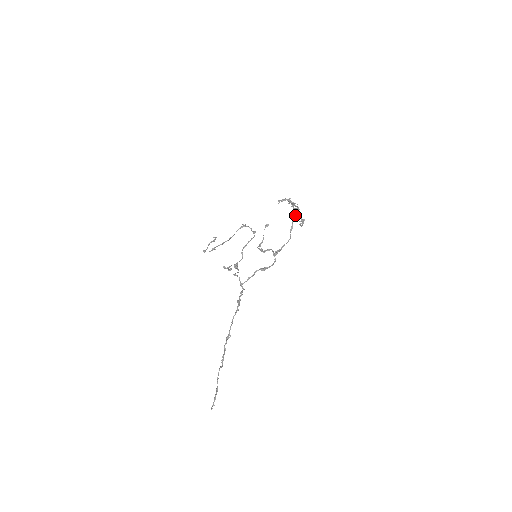
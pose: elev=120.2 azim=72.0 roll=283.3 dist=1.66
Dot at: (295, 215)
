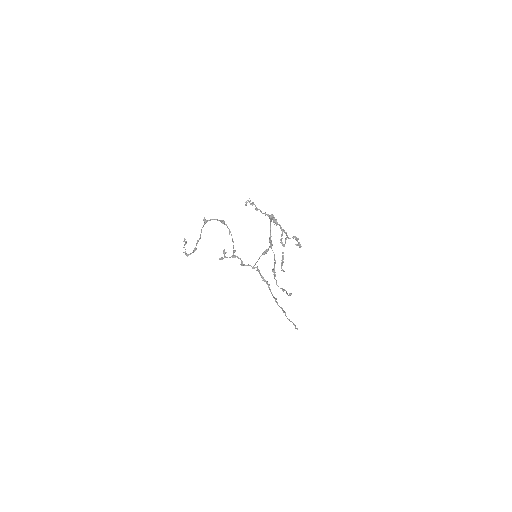
Dot at: (270, 216)
